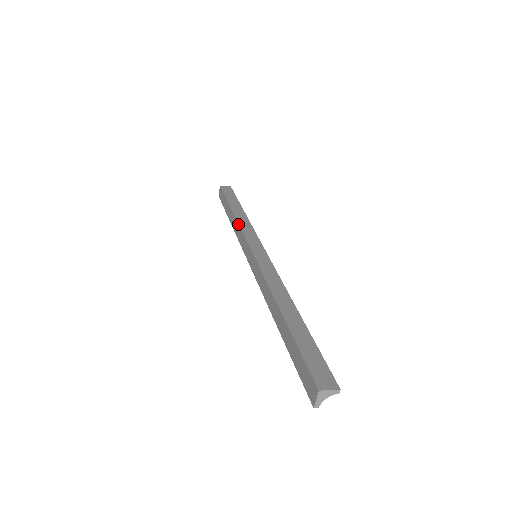
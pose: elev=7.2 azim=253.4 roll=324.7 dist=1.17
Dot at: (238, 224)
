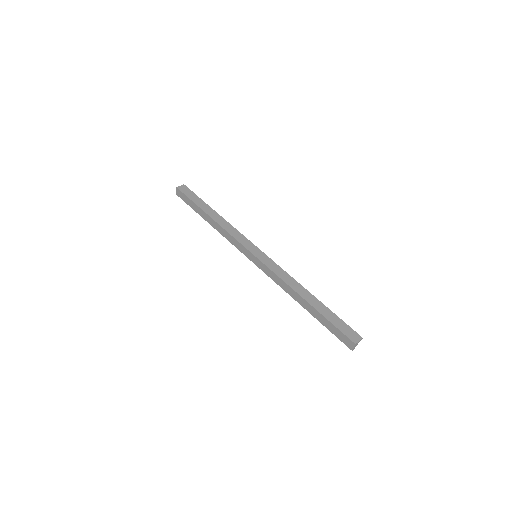
Dot at: (225, 230)
